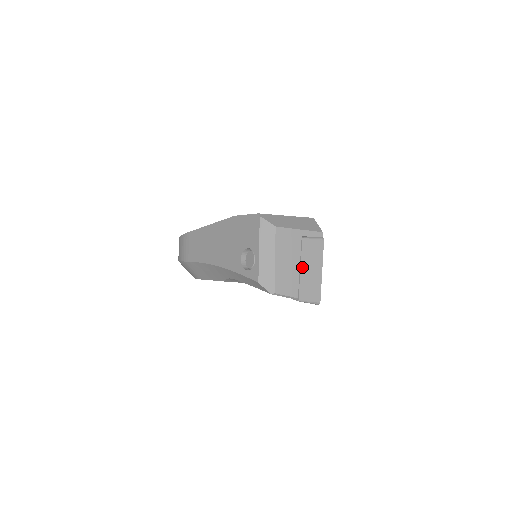
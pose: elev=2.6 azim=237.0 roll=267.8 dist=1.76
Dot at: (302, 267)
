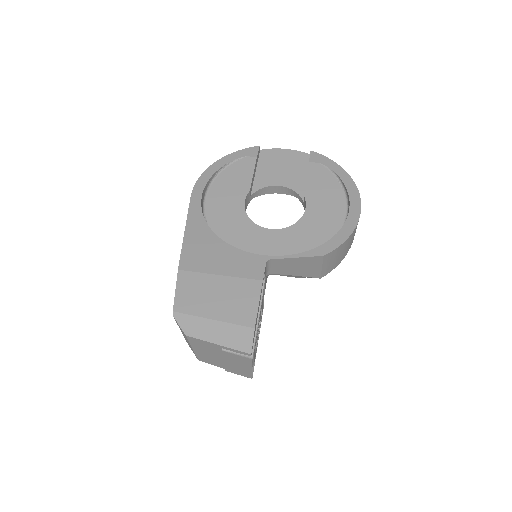
Dot at: (226, 361)
